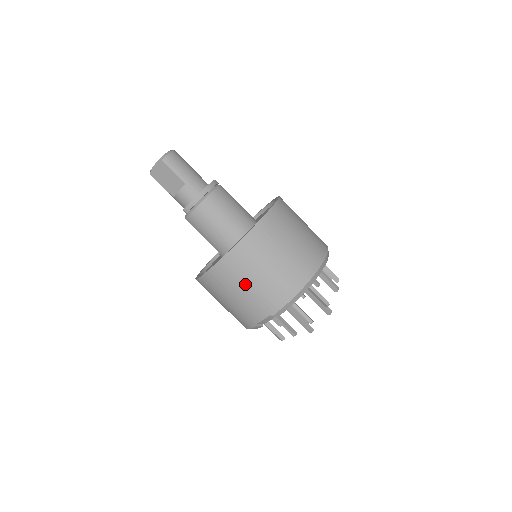
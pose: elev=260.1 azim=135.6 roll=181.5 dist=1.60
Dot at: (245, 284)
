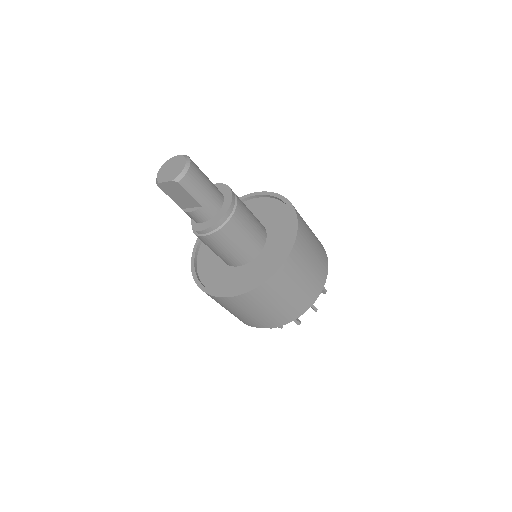
Dot at: (254, 311)
